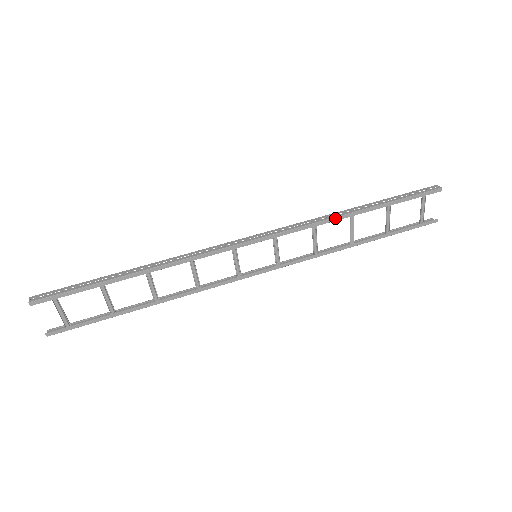
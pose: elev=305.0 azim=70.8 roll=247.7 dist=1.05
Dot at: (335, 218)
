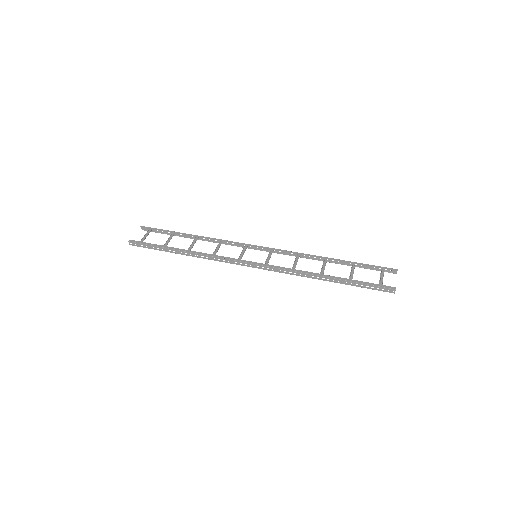
Dot at: (314, 256)
